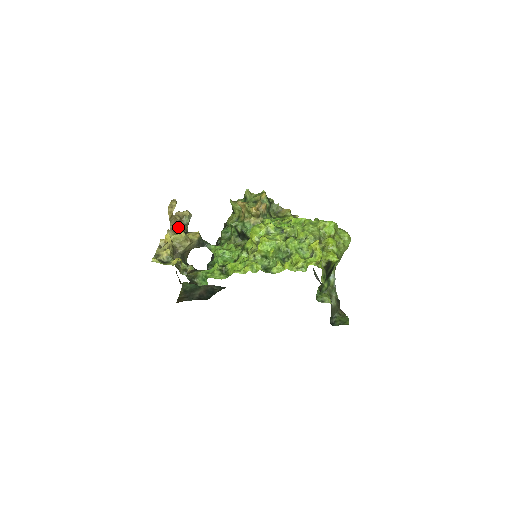
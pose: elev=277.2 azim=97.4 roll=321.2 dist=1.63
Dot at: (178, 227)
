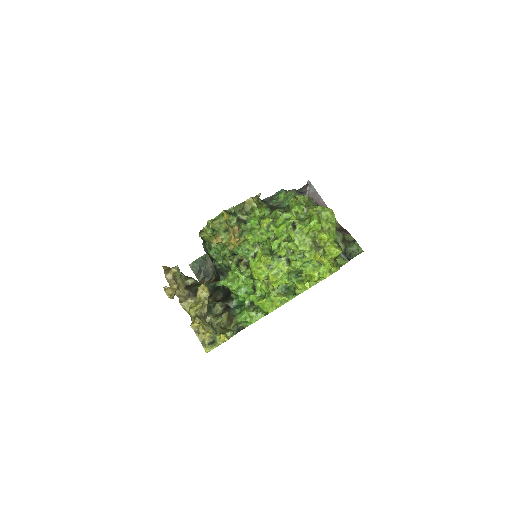
Dot at: (180, 288)
